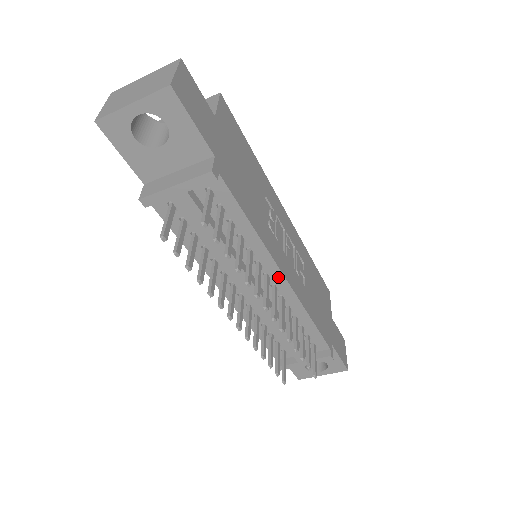
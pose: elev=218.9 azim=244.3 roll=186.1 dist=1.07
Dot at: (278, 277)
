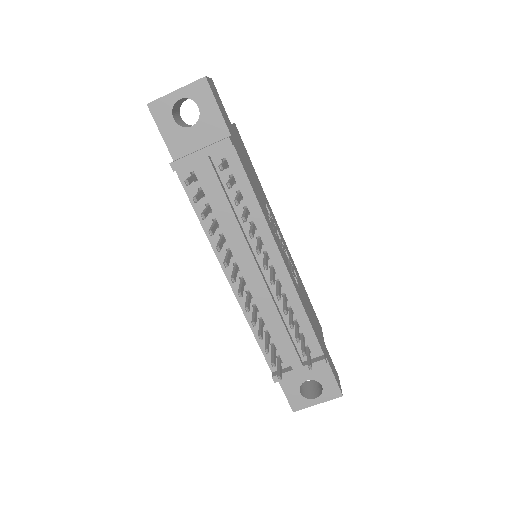
Dot at: (276, 256)
